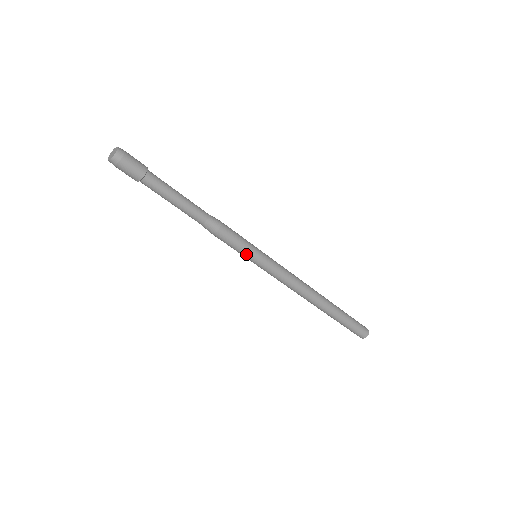
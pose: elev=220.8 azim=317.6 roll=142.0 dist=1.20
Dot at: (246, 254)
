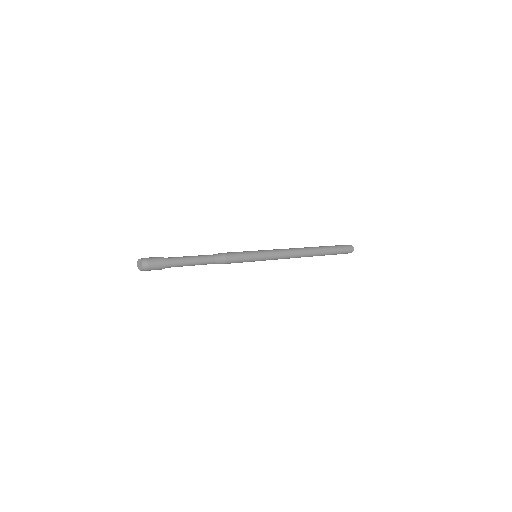
Dot at: (250, 260)
